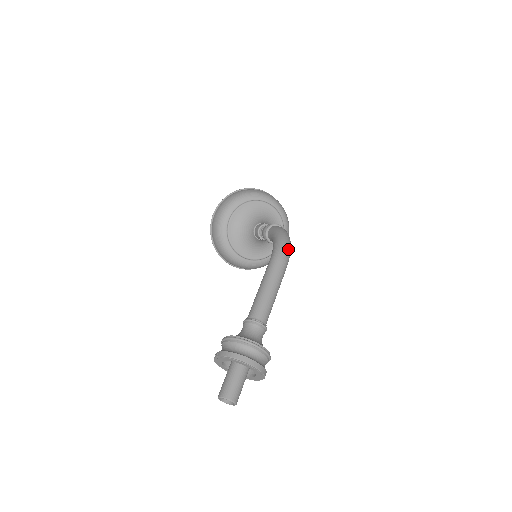
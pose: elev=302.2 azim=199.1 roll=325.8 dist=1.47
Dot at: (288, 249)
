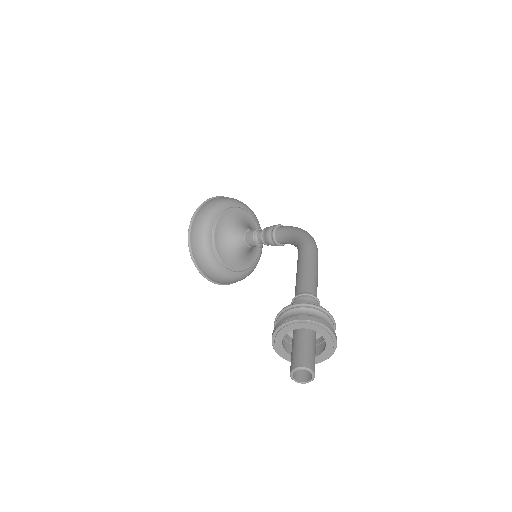
Dot at: occluded
